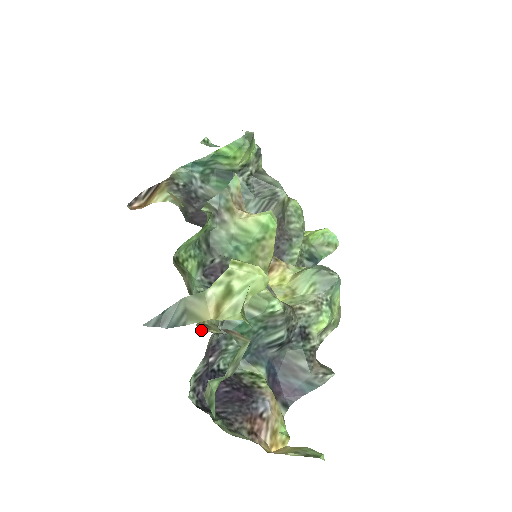
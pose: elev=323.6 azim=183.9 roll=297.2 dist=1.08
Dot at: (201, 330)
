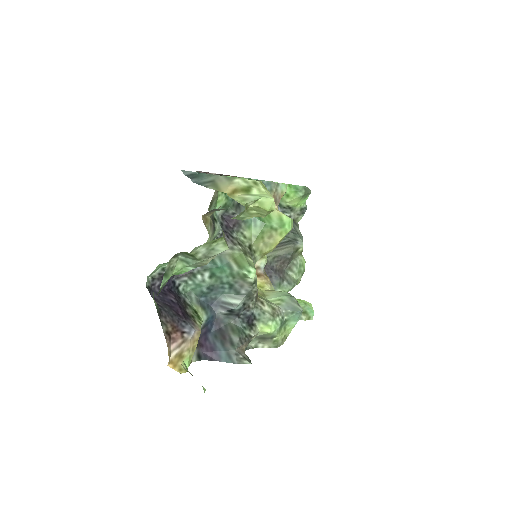
Dot at: (203, 220)
